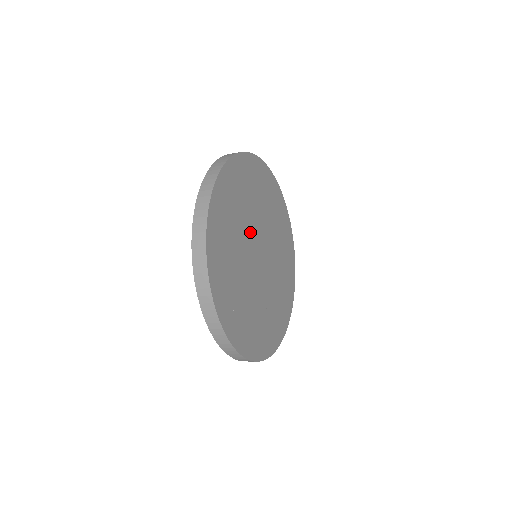
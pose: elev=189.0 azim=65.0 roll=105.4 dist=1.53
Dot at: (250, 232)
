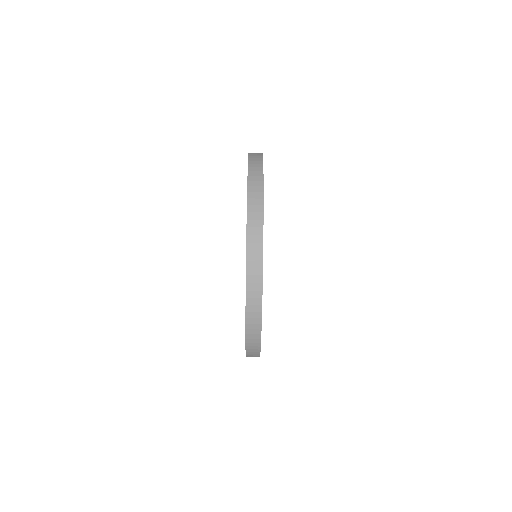
Dot at: occluded
